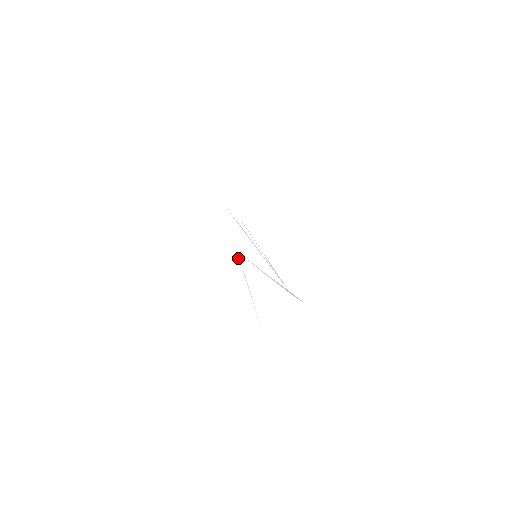
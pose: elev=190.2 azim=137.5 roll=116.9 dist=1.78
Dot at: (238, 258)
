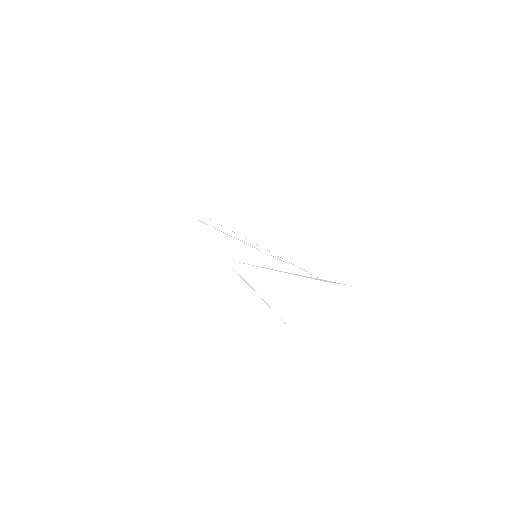
Dot at: occluded
